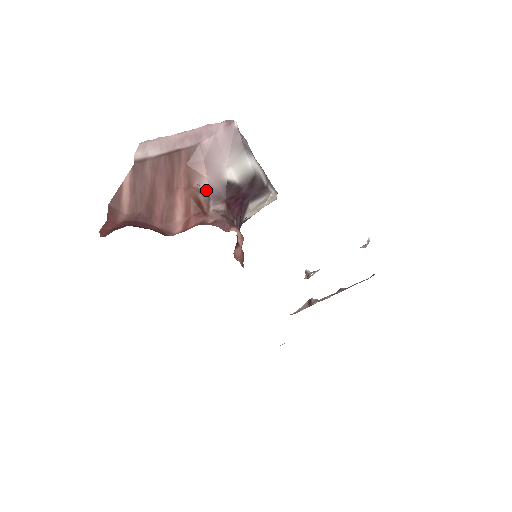
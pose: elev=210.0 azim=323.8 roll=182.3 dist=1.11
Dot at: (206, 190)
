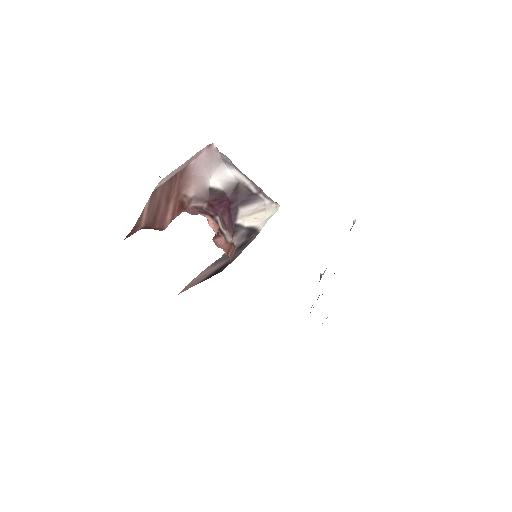
Dot at: (191, 195)
